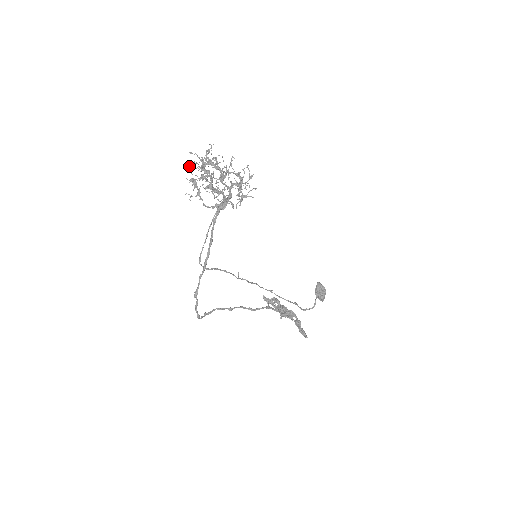
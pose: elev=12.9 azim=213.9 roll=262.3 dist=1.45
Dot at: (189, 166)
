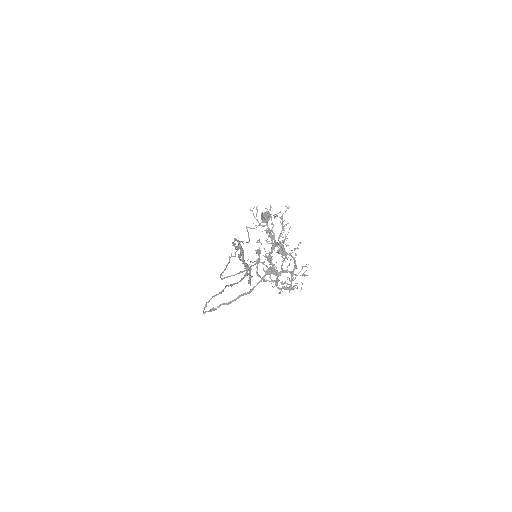
Dot at: occluded
